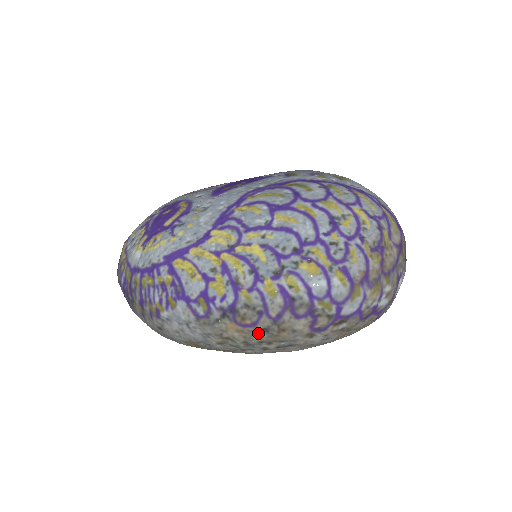
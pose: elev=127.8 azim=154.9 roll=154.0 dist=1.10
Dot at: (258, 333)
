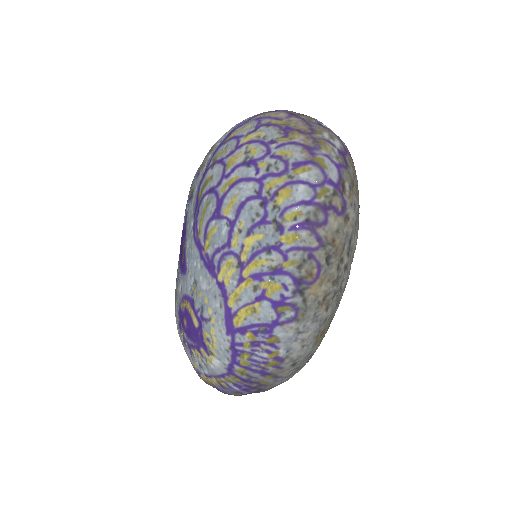
Dot at: (329, 266)
